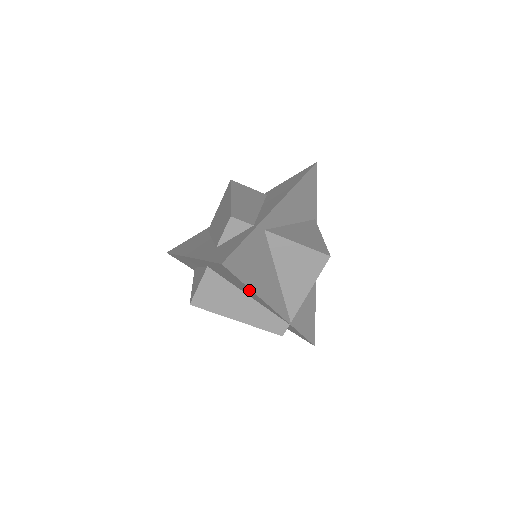
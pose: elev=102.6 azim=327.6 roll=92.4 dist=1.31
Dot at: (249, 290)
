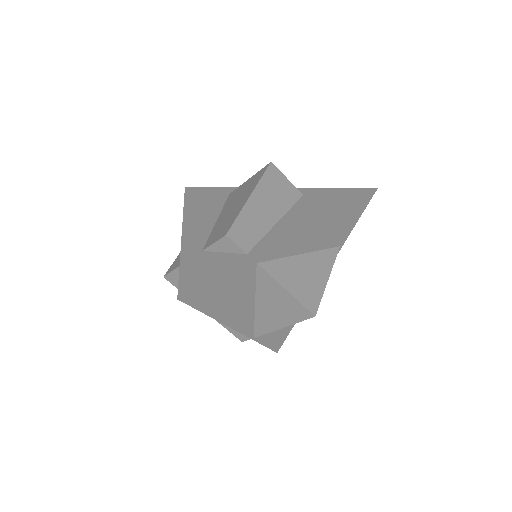
Dot at: occluded
